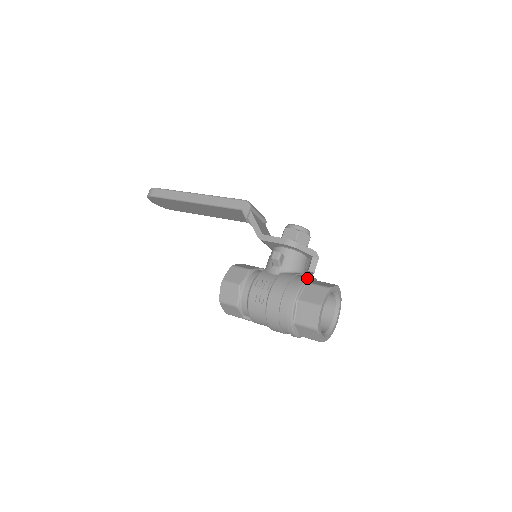
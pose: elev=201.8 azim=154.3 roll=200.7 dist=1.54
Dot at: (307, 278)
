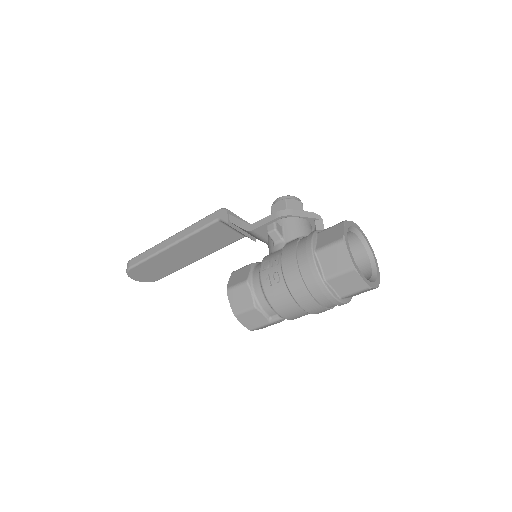
Dot at: (316, 230)
